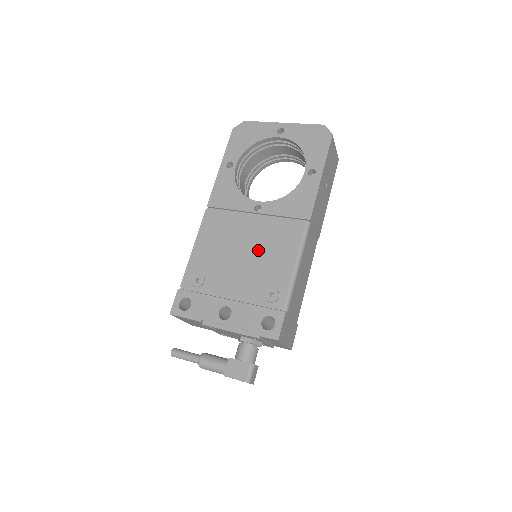
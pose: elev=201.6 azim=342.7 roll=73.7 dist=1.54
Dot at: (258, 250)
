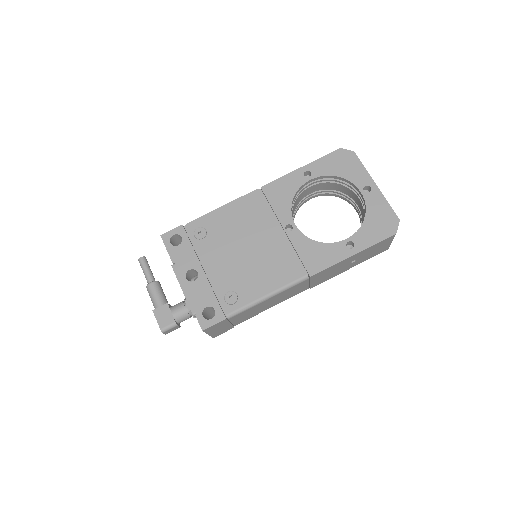
Dot at: (257, 258)
